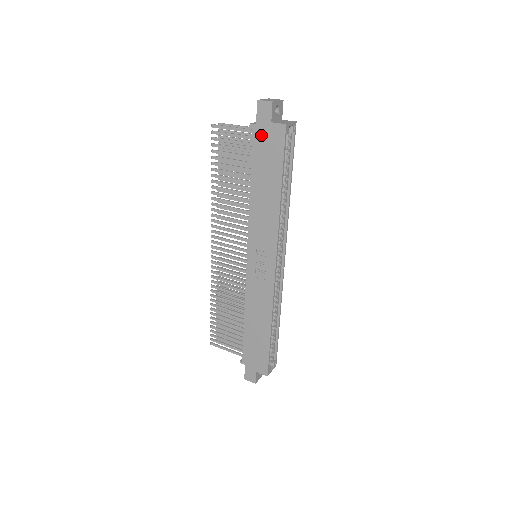
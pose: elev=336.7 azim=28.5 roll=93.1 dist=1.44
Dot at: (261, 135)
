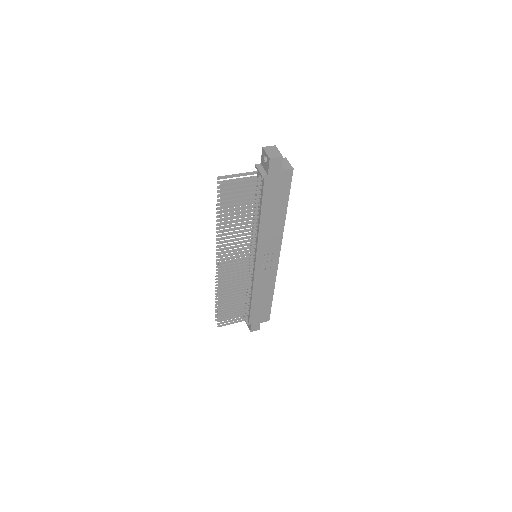
Dot at: (272, 181)
